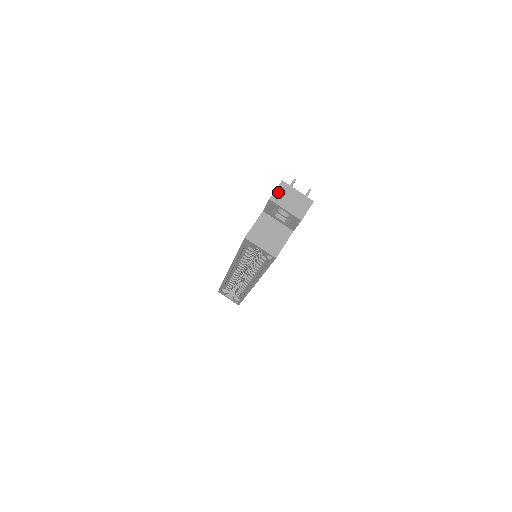
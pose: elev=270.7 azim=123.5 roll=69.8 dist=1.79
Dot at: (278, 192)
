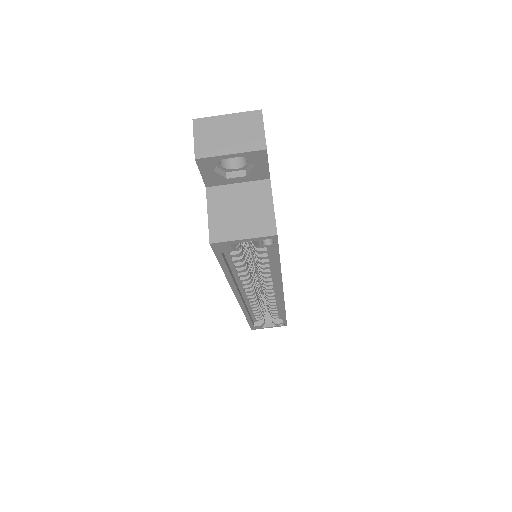
Dot at: (200, 139)
